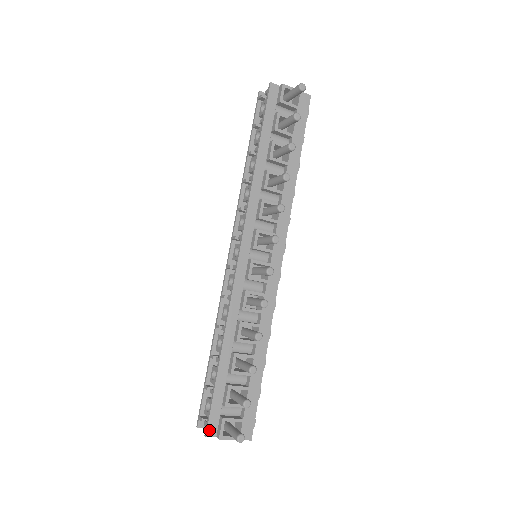
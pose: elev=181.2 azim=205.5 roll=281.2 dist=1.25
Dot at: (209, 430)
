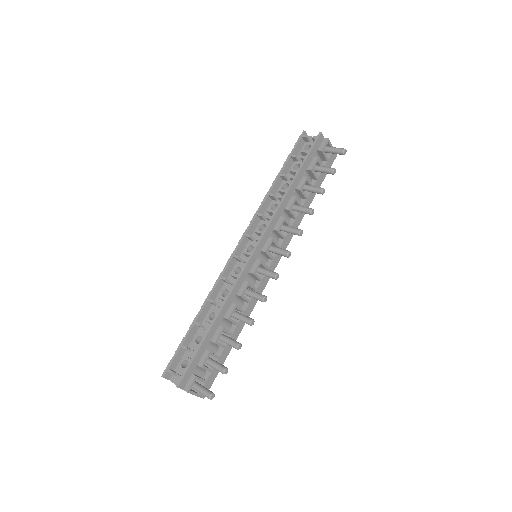
Dot at: (181, 383)
